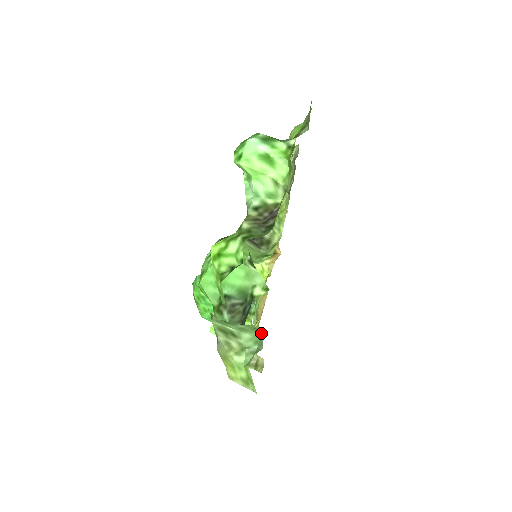
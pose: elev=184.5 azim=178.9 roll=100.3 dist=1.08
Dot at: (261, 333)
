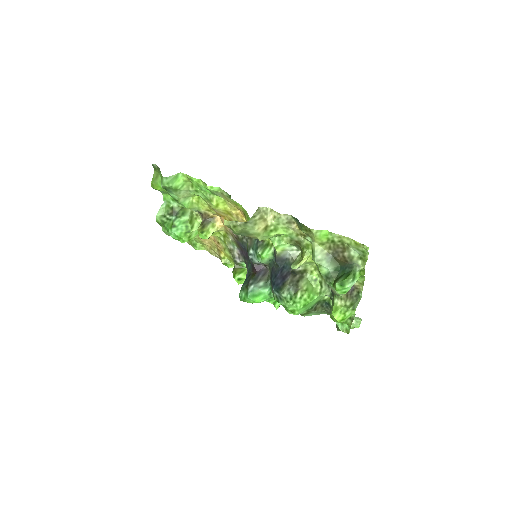
Dot at: (358, 318)
